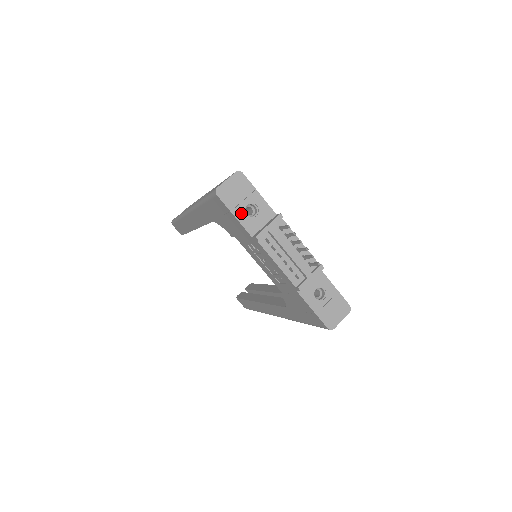
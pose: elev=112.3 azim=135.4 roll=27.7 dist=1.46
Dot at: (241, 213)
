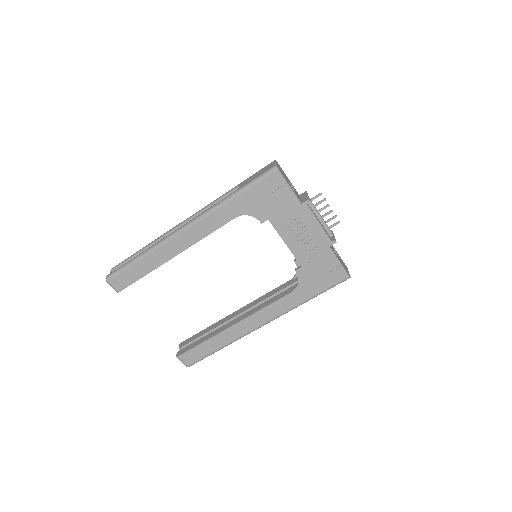
Dot at: (290, 186)
